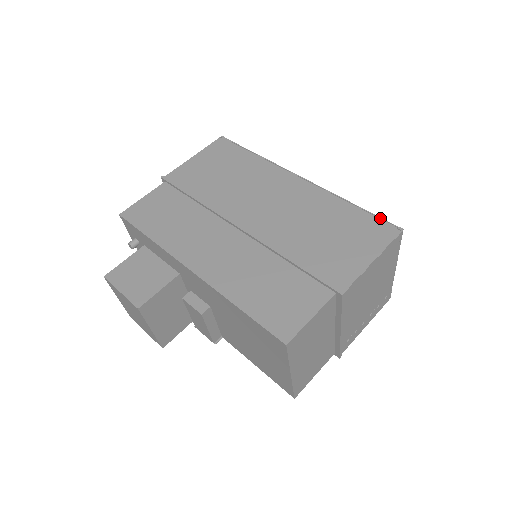
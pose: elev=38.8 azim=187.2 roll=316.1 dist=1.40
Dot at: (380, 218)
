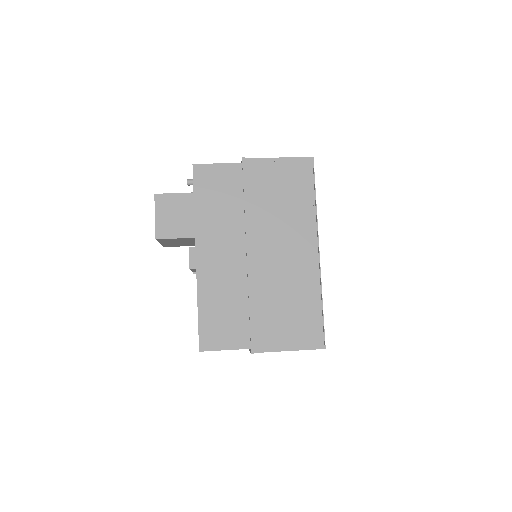
Dot at: (324, 329)
